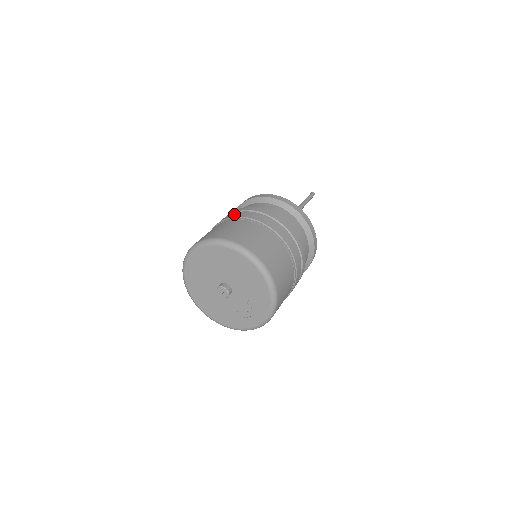
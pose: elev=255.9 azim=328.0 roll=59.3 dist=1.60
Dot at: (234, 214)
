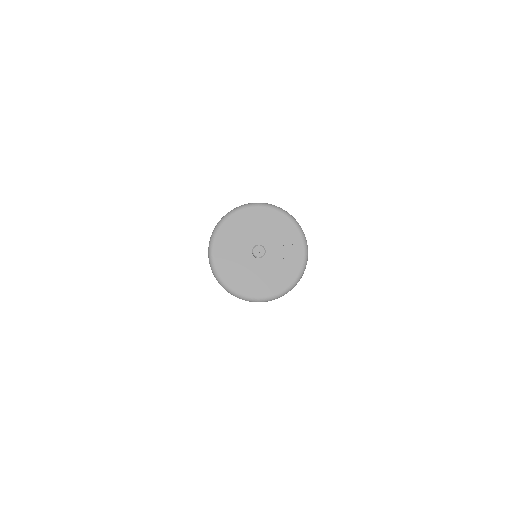
Dot at: occluded
